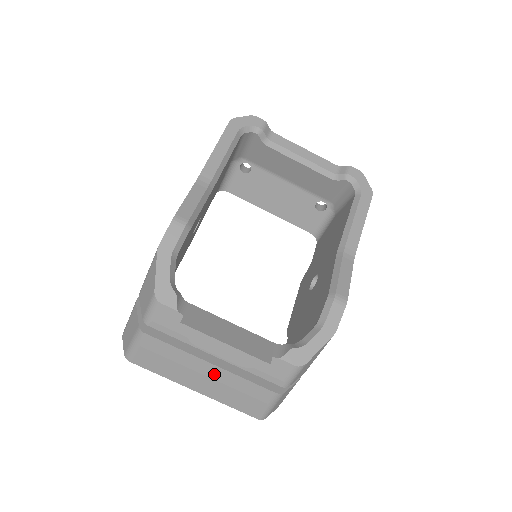
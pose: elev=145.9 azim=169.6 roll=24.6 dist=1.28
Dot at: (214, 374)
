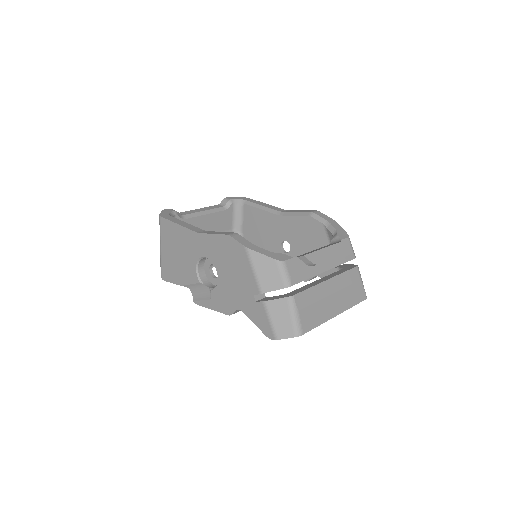
Dot at: (334, 287)
